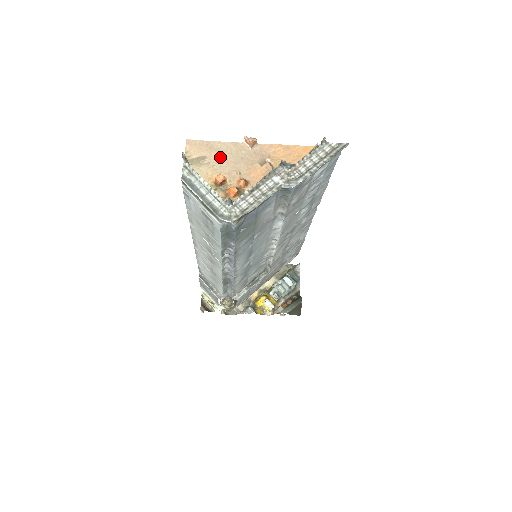
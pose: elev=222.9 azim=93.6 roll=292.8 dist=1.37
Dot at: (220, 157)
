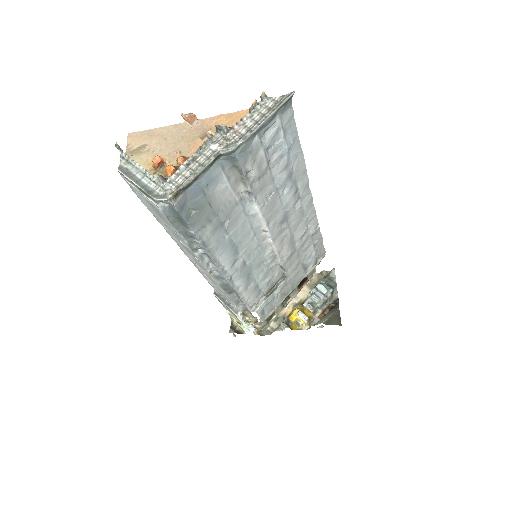
Dot at: (160, 141)
